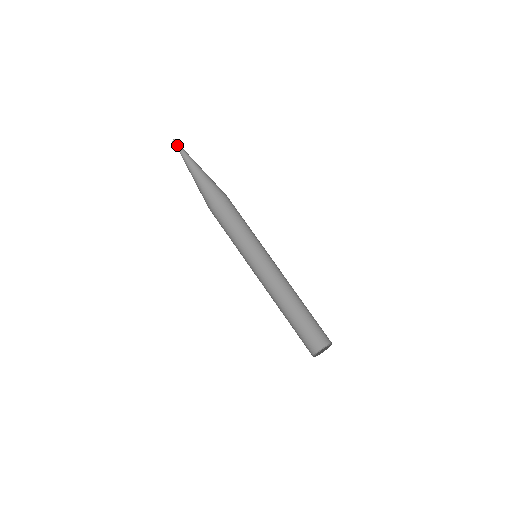
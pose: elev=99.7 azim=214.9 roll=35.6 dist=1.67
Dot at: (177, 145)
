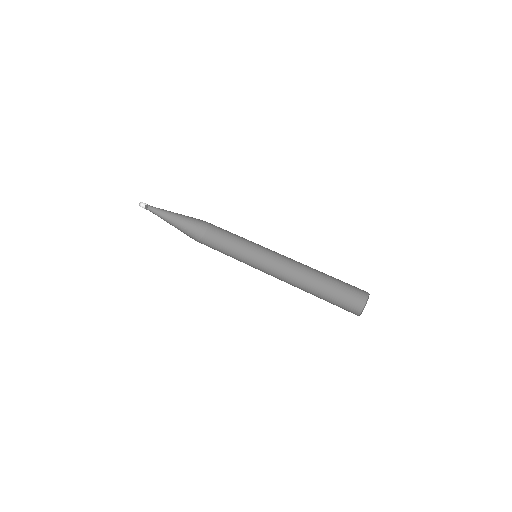
Dot at: occluded
